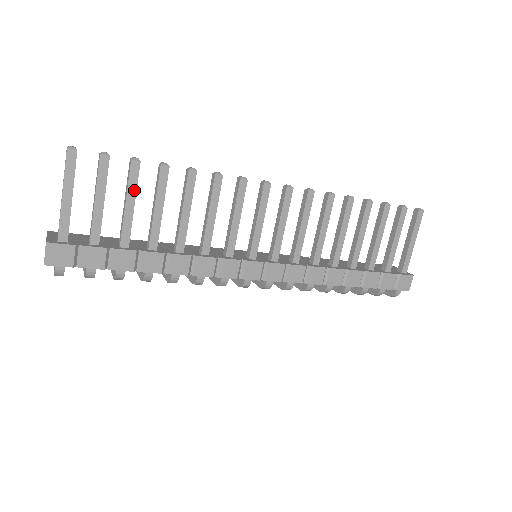
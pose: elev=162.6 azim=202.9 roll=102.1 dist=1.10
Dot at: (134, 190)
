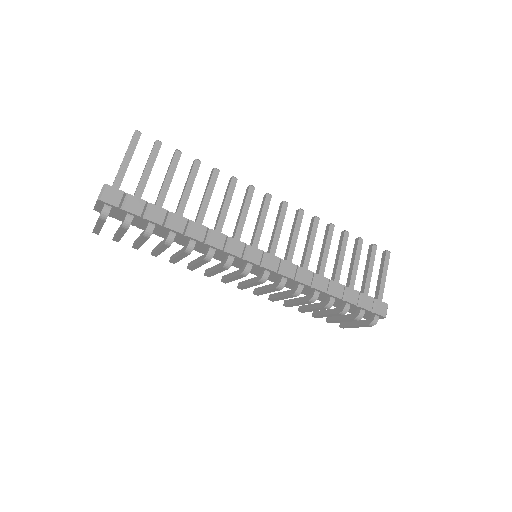
Dot at: (174, 170)
